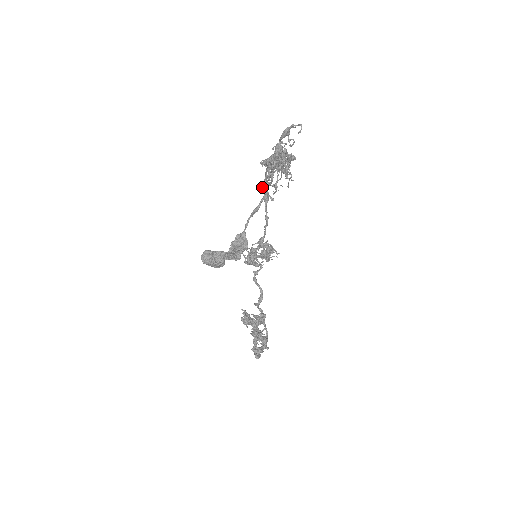
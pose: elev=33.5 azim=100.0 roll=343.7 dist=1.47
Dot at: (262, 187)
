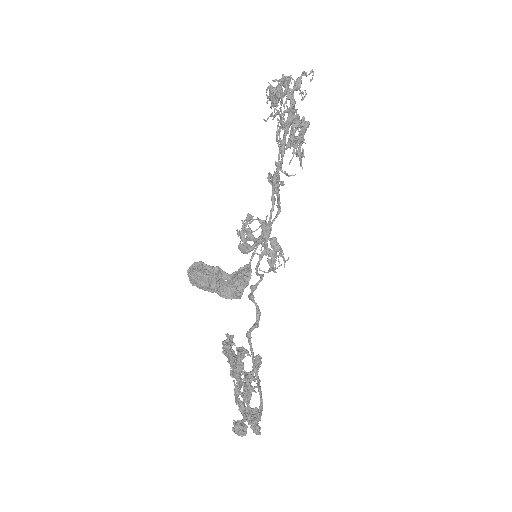
Dot at: occluded
